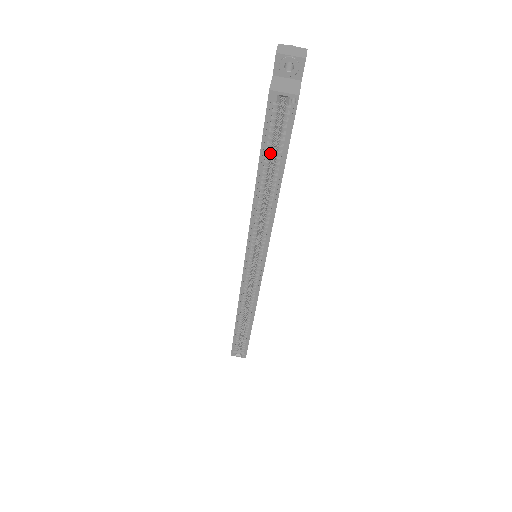
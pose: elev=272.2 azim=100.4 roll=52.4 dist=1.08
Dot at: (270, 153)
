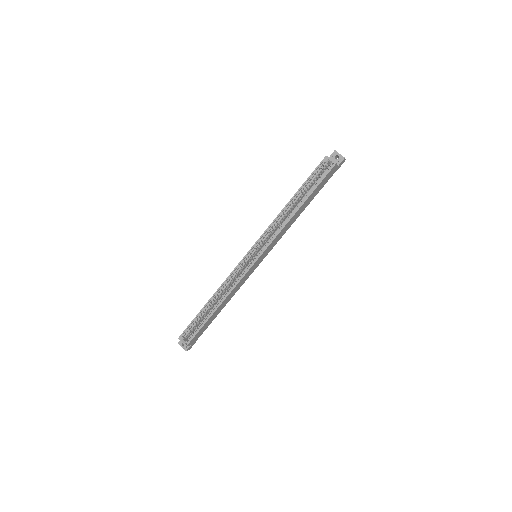
Dot at: occluded
